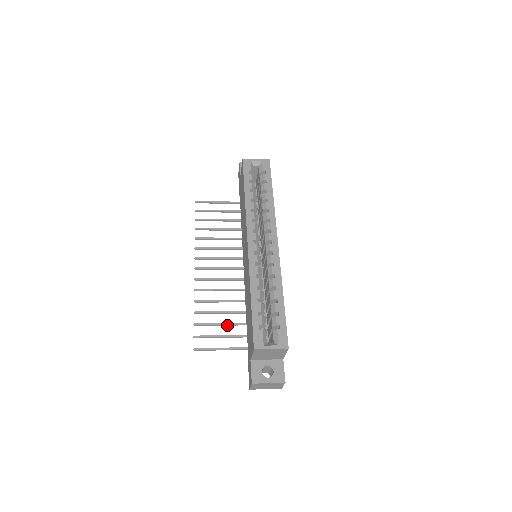
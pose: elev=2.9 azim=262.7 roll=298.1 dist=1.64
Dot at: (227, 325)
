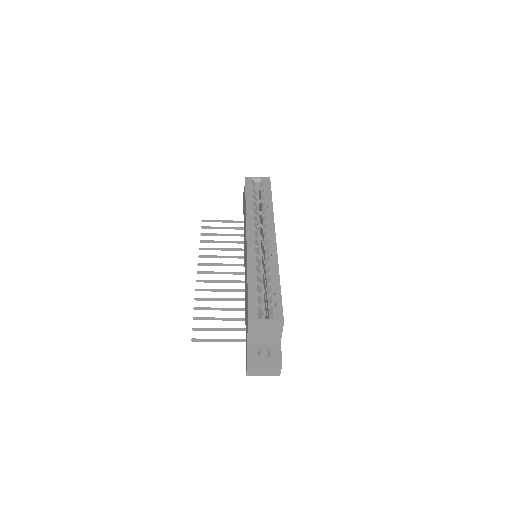
Dot at: (226, 320)
